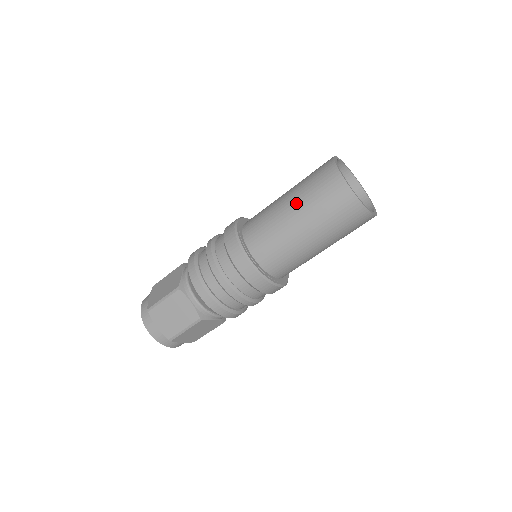
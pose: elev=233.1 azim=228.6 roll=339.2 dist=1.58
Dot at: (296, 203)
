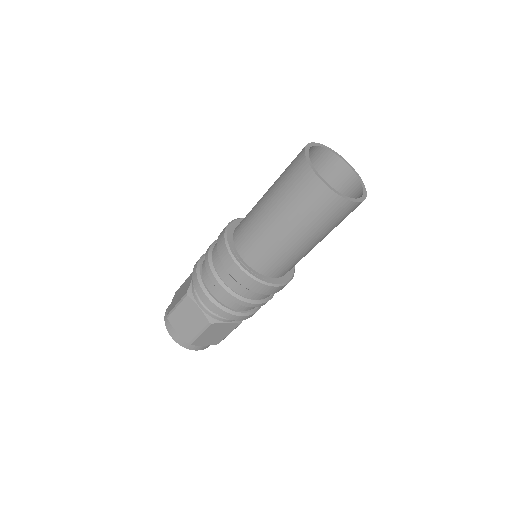
Dot at: (272, 199)
